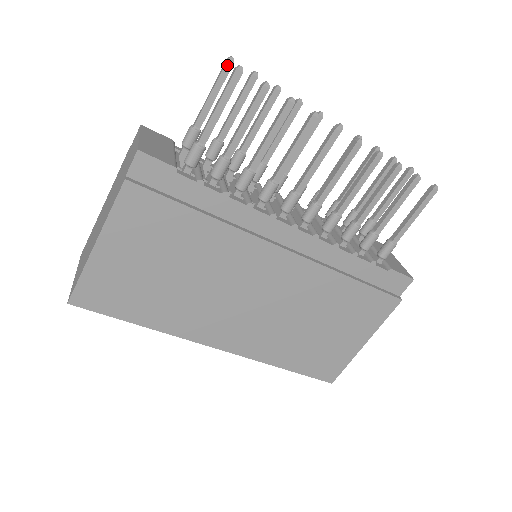
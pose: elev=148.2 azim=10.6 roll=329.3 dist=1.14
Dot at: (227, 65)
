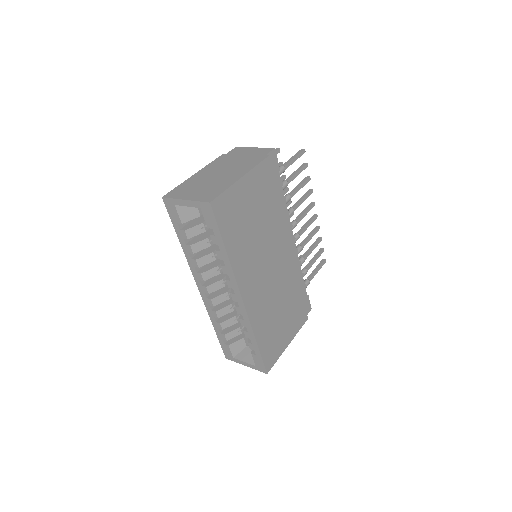
Dot at: (278, 150)
